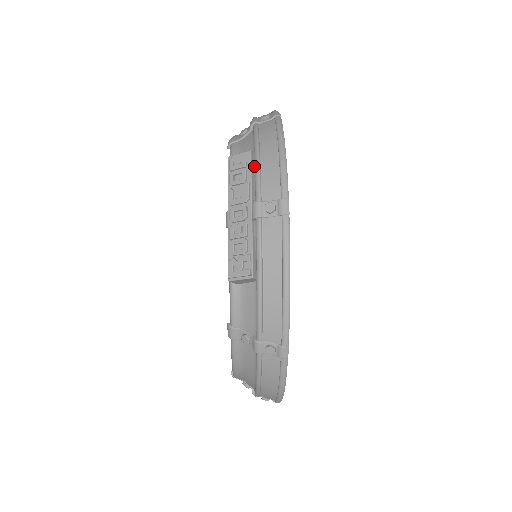
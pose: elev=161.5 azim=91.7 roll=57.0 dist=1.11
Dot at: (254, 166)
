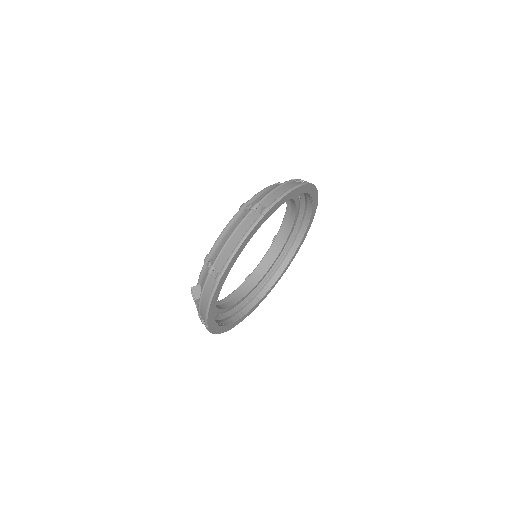
Dot at: (199, 302)
